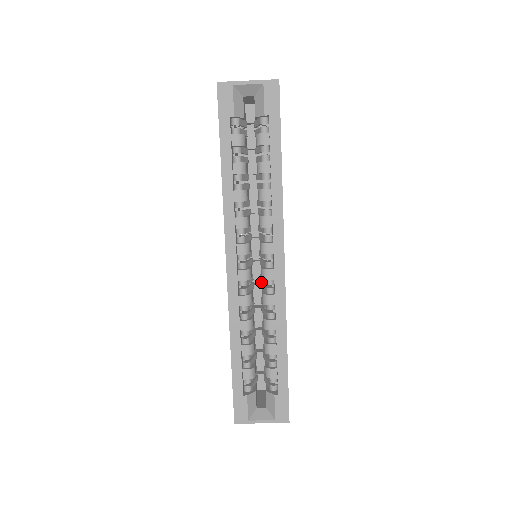
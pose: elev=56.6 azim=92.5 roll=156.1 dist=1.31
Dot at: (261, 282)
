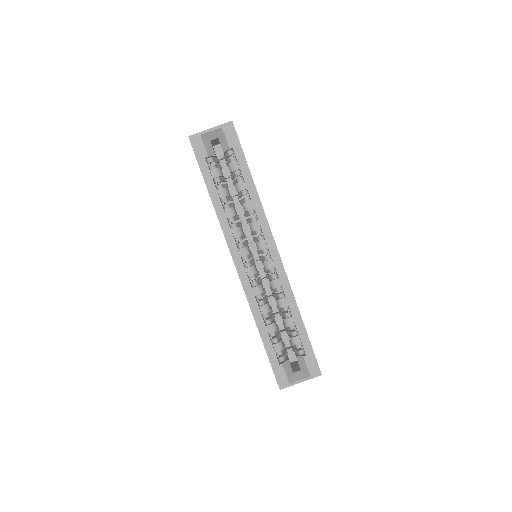
Dot at: (266, 274)
